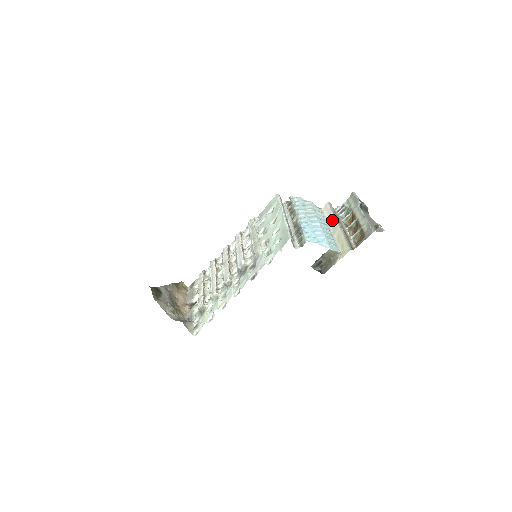
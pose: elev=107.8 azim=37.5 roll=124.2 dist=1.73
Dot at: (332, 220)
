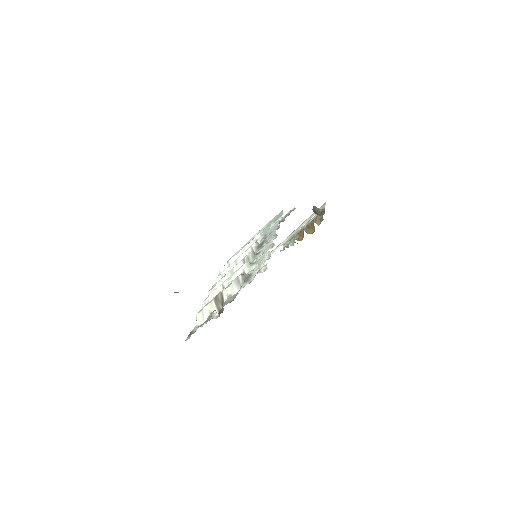
Dot at: (290, 235)
